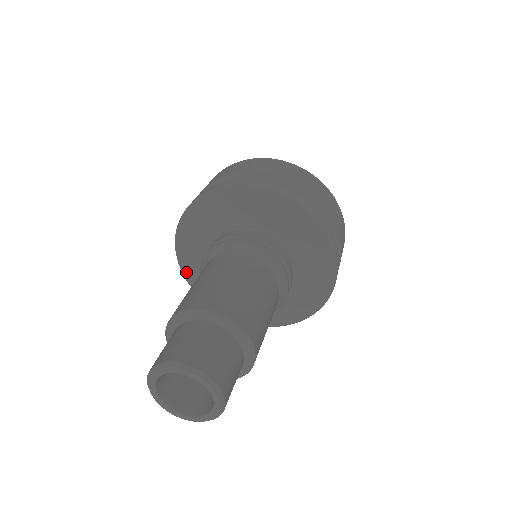
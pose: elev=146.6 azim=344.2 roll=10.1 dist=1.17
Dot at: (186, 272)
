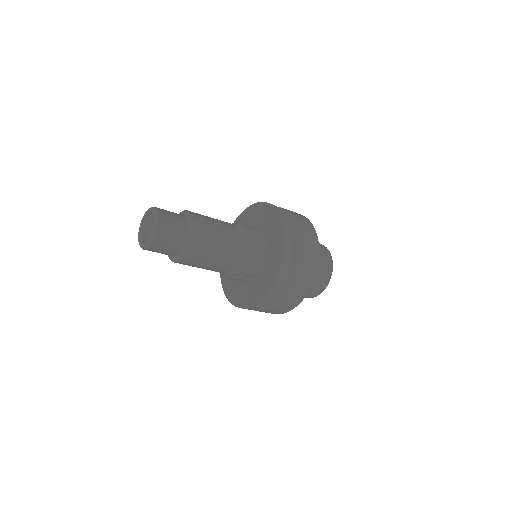
Dot at: (231, 300)
